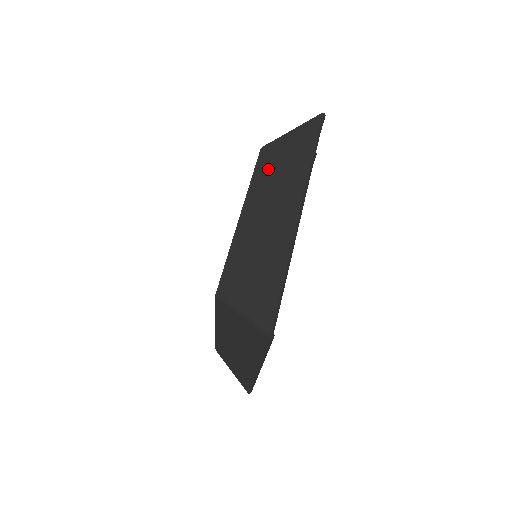
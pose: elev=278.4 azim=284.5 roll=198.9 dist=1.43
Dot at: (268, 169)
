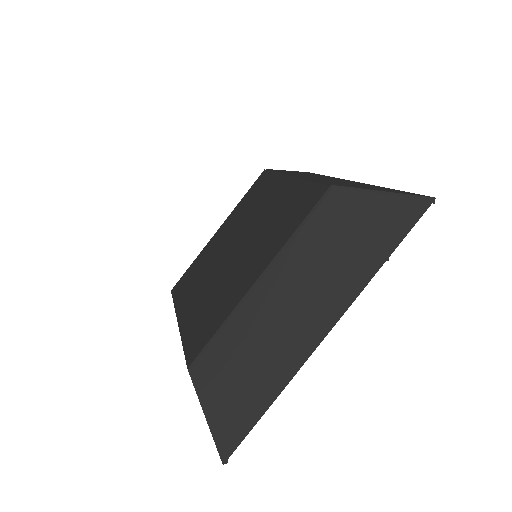
Dot at: (322, 236)
